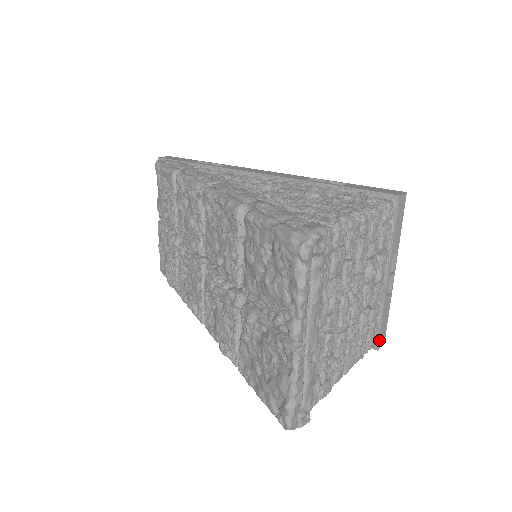
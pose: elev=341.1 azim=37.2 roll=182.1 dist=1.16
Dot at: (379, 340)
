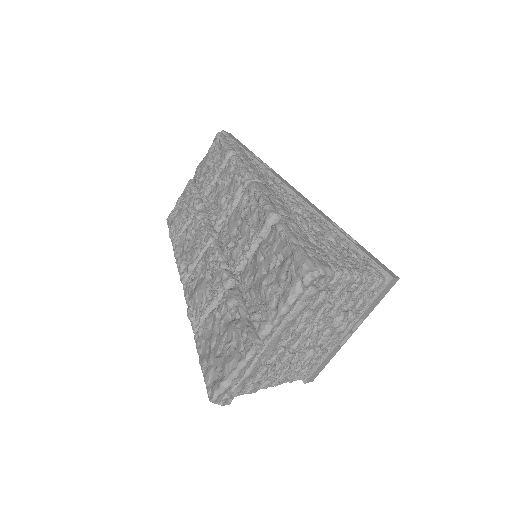
Dot at: (311, 376)
